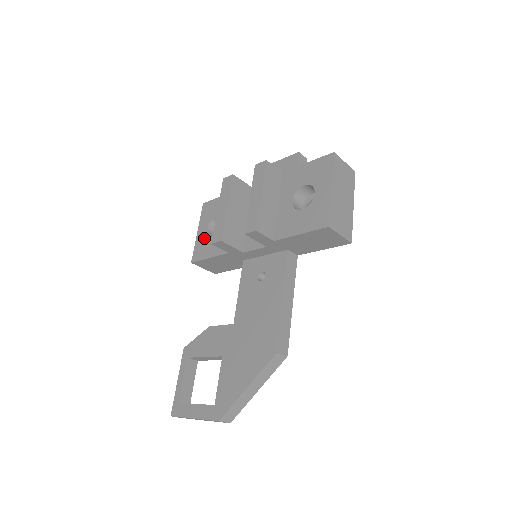
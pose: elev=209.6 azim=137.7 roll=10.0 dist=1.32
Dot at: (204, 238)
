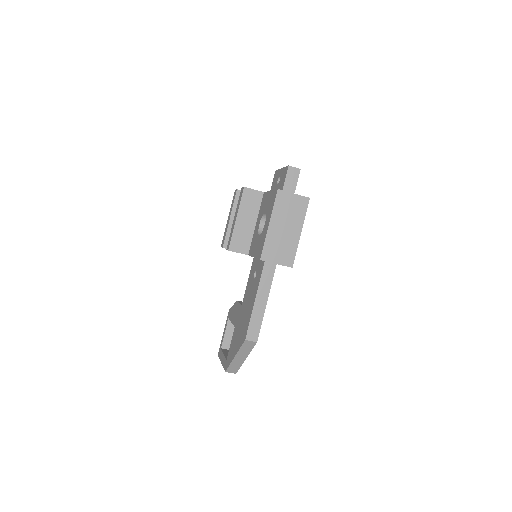
Dot at: occluded
